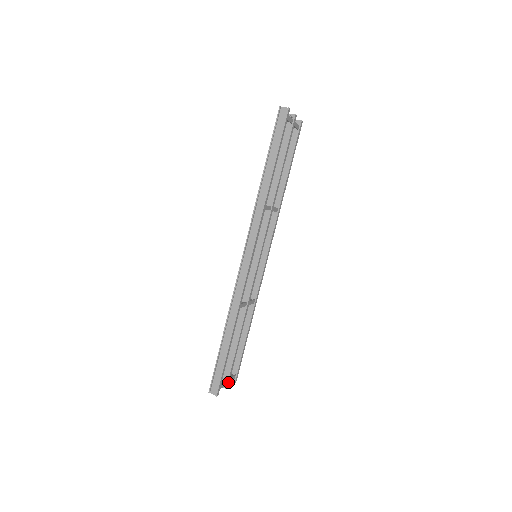
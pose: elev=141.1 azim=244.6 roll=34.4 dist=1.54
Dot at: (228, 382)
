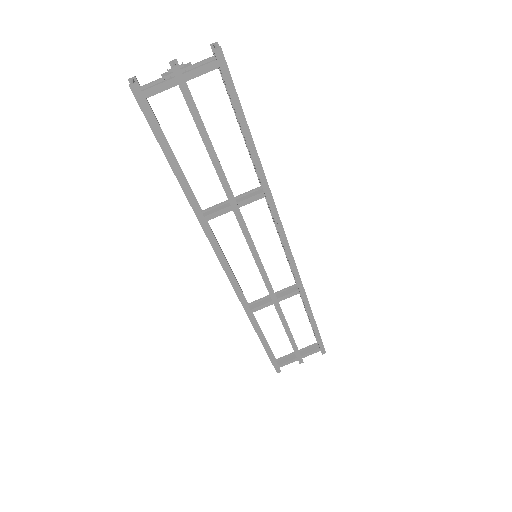
Dot at: (299, 359)
